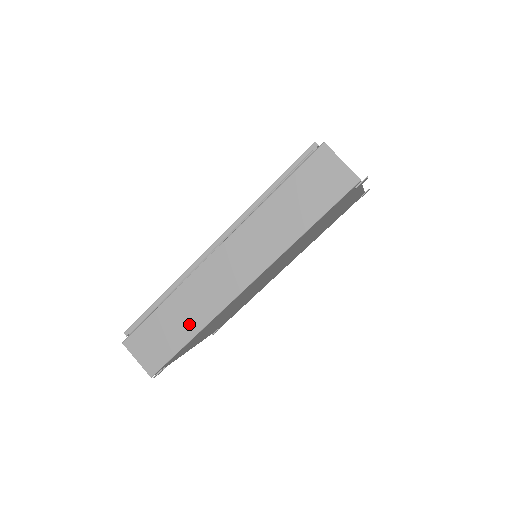
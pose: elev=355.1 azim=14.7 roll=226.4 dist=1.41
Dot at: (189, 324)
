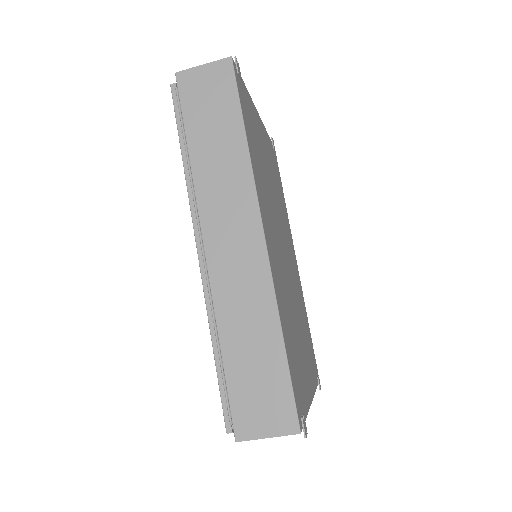
Dot at: (264, 333)
